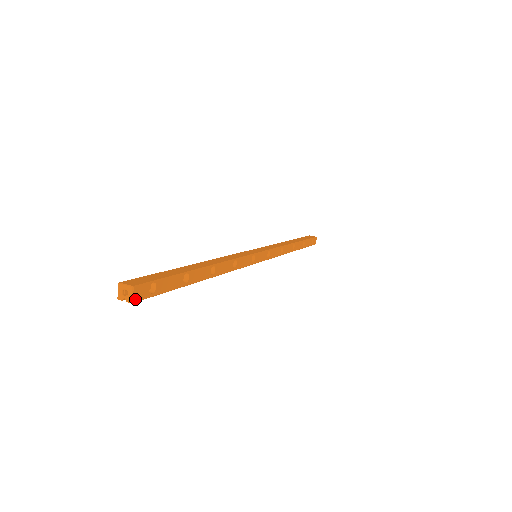
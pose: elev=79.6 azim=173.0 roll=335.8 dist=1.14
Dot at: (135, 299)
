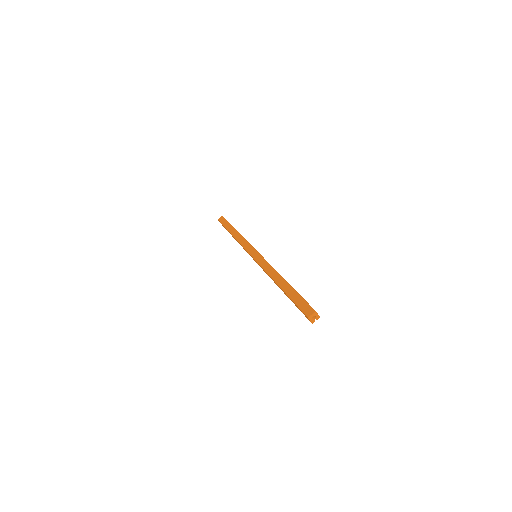
Dot at: (318, 315)
